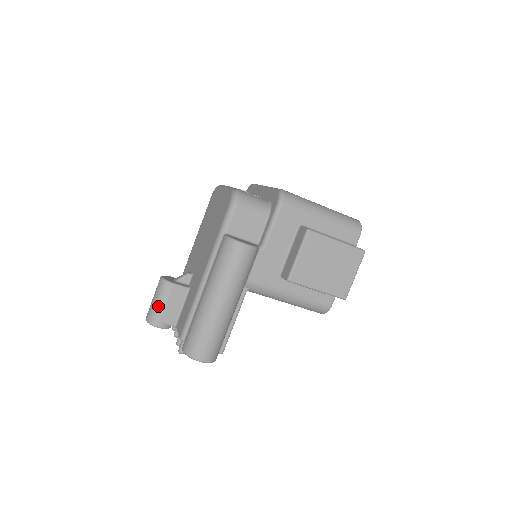
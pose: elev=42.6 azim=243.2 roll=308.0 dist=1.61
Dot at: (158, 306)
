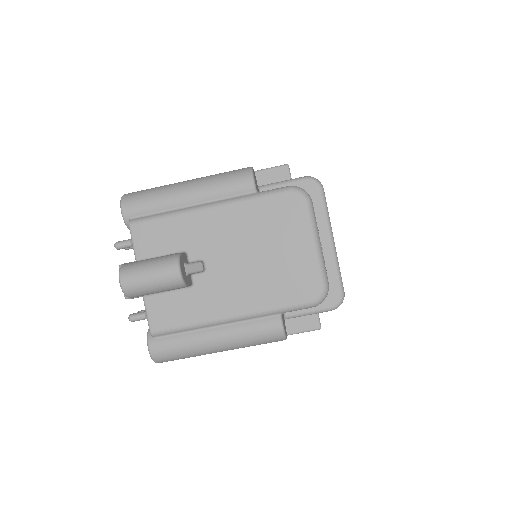
Dot at: (151, 291)
